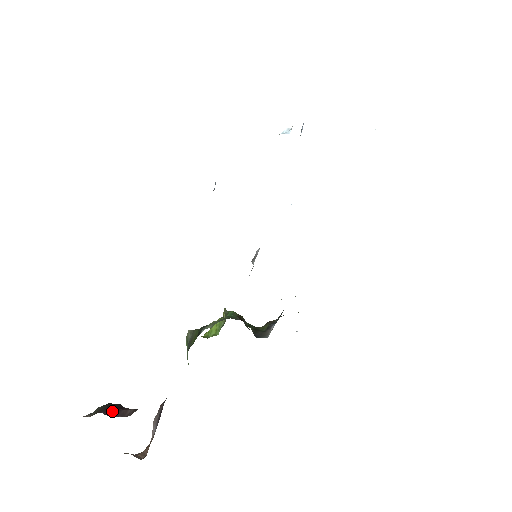
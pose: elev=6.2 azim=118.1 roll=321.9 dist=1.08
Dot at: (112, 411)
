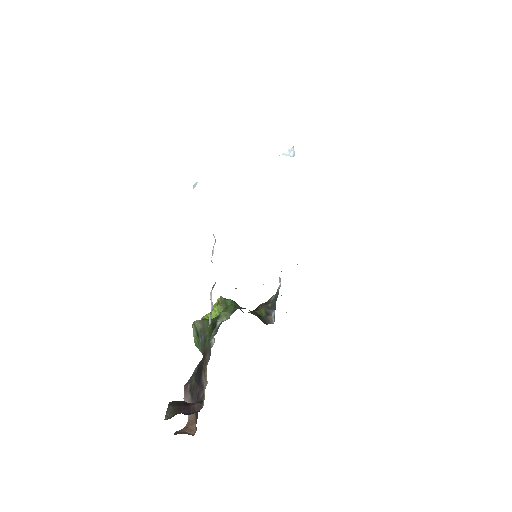
Dot at: (185, 409)
